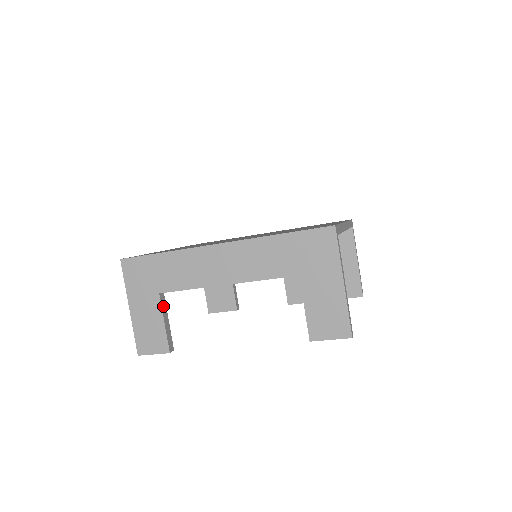
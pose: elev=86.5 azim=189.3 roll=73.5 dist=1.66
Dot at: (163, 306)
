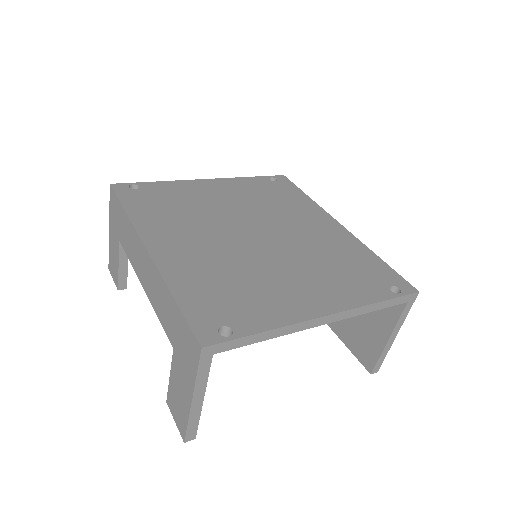
Dot at: (123, 251)
